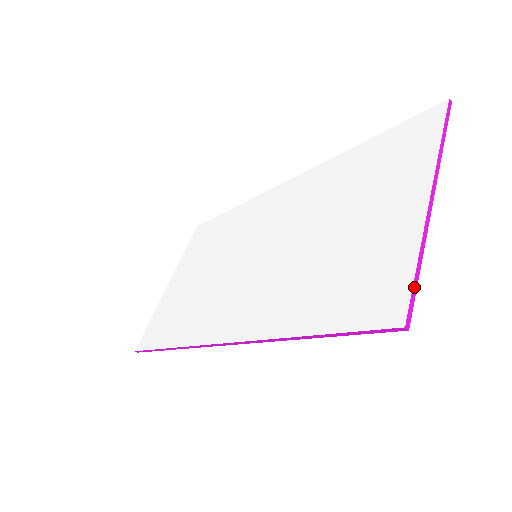
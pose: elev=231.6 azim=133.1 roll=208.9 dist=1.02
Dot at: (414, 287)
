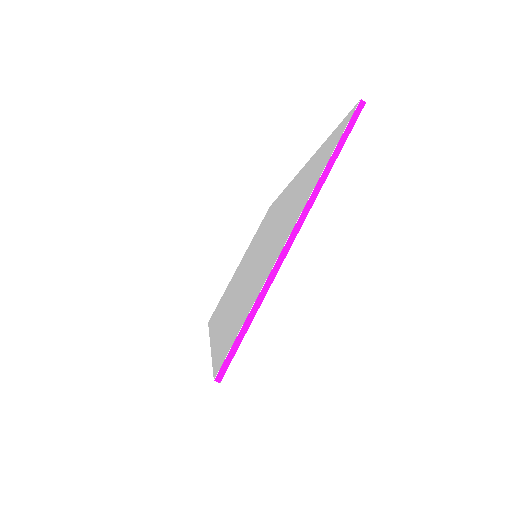
Dot at: (238, 339)
